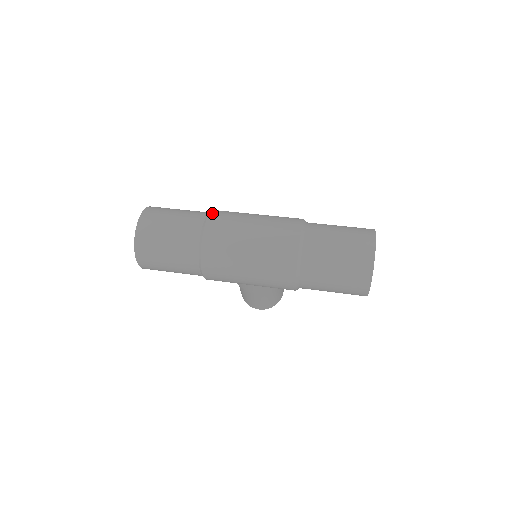
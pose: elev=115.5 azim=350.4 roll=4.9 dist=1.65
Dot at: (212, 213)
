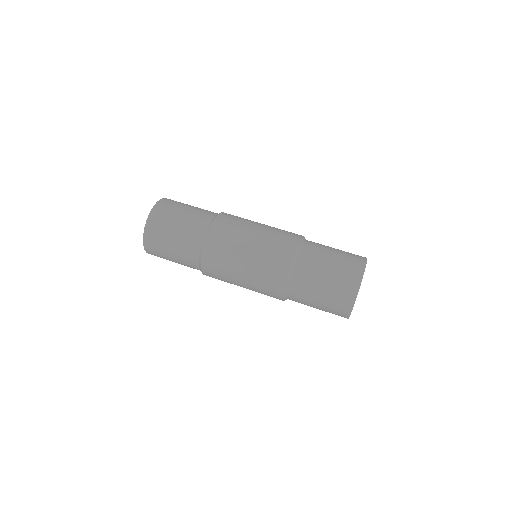
Dot at: (213, 225)
